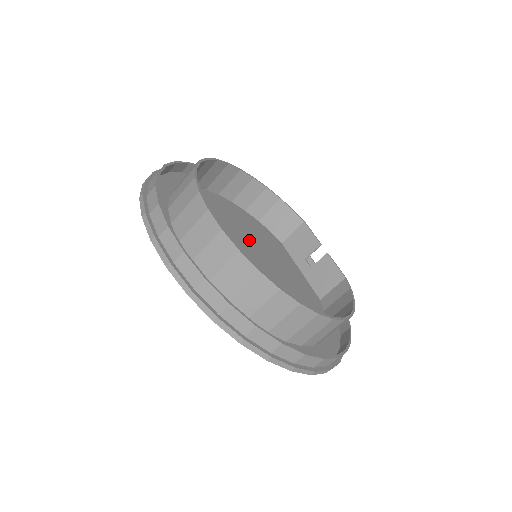
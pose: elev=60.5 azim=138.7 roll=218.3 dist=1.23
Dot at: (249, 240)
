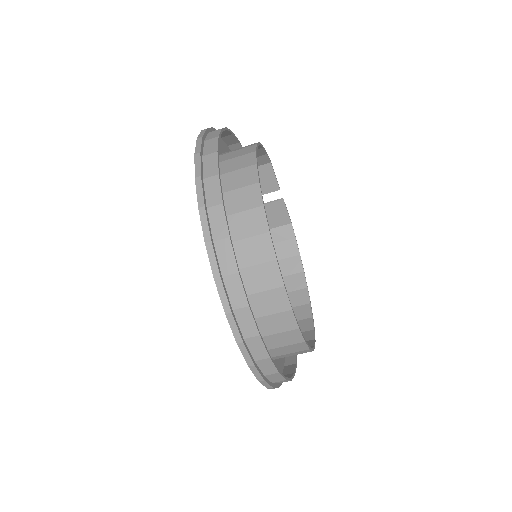
Dot at: occluded
